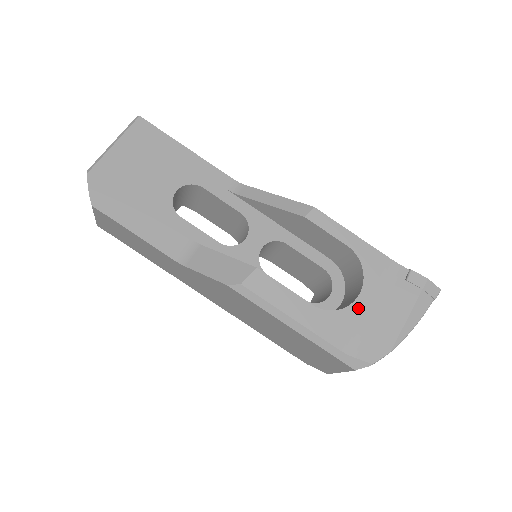
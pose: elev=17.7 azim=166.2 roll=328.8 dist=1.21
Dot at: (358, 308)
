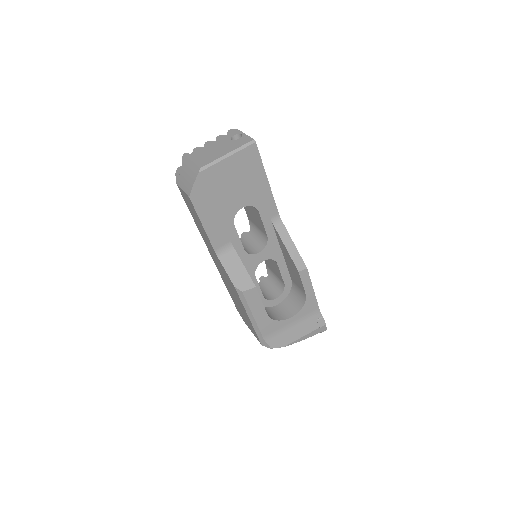
Dot at: (286, 323)
